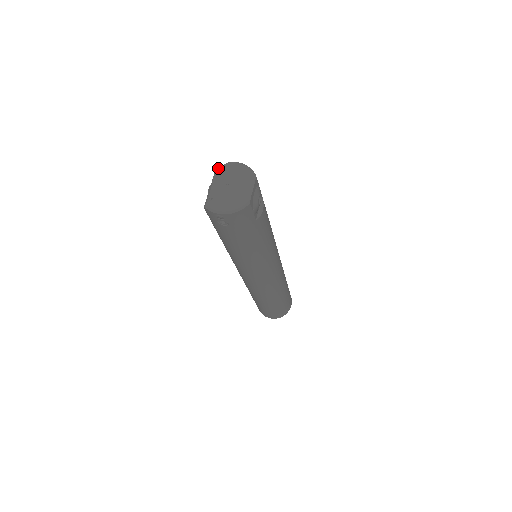
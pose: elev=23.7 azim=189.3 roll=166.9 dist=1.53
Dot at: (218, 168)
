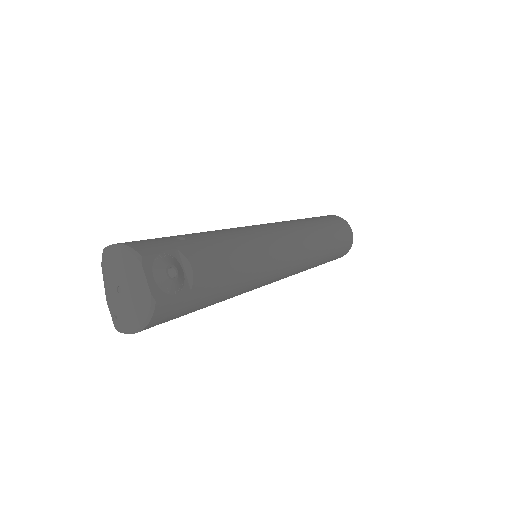
Dot at: occluded
